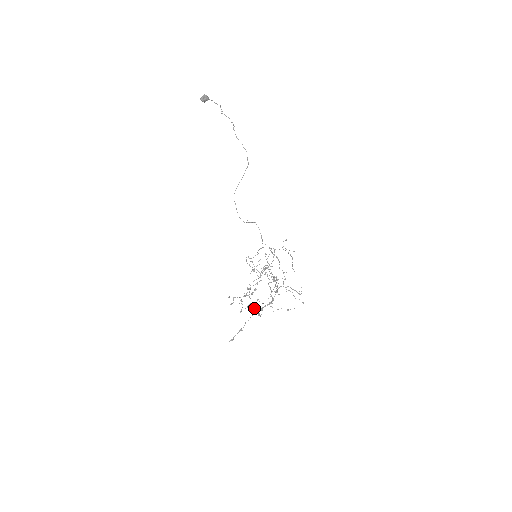
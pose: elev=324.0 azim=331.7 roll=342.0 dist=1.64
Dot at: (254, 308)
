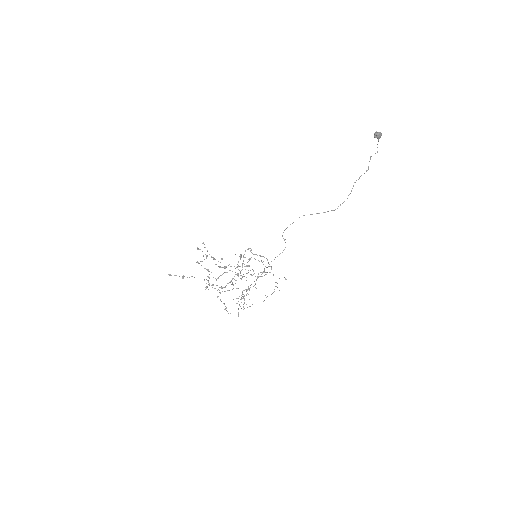
Dot at: (209, 277)
